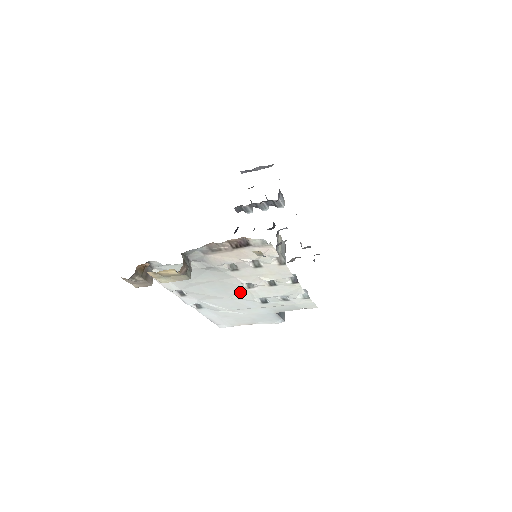
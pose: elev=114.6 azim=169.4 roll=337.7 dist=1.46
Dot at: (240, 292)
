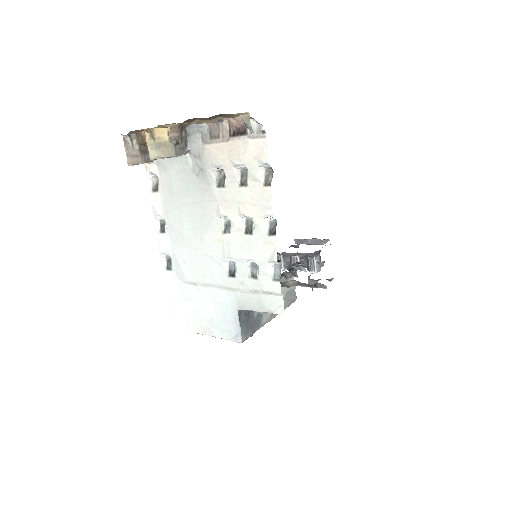
Dot at: (214, 240)
